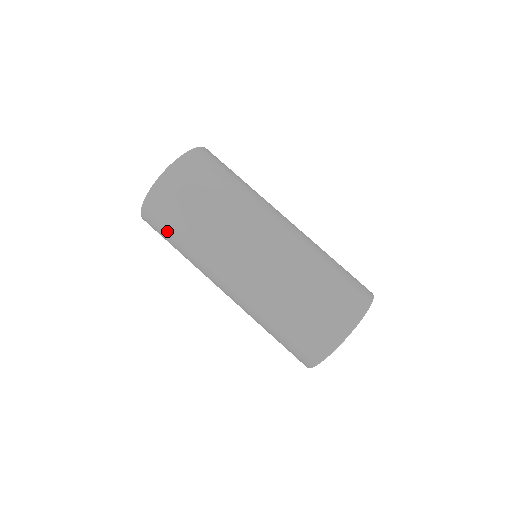
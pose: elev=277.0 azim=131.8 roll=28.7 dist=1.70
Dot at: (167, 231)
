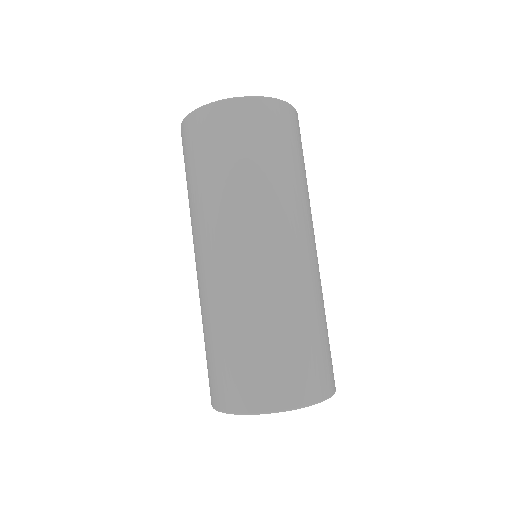
Dot at: (186, 163)
